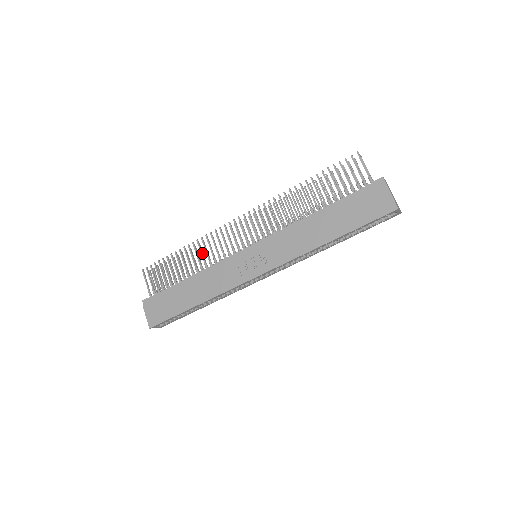
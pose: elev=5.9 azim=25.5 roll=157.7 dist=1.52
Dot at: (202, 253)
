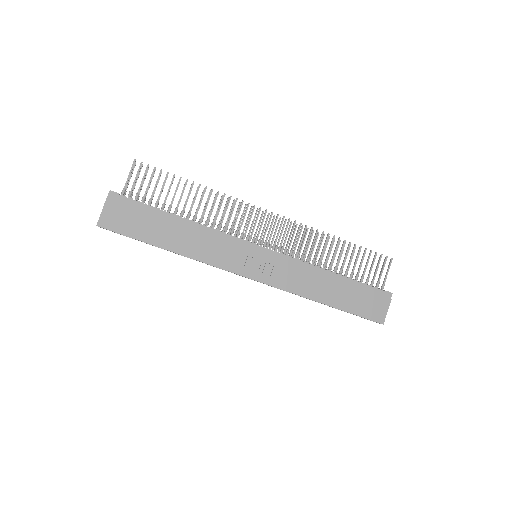
Dot at: (213, 208)
